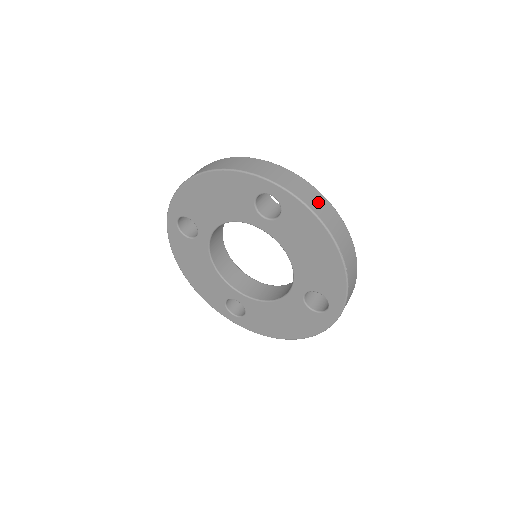
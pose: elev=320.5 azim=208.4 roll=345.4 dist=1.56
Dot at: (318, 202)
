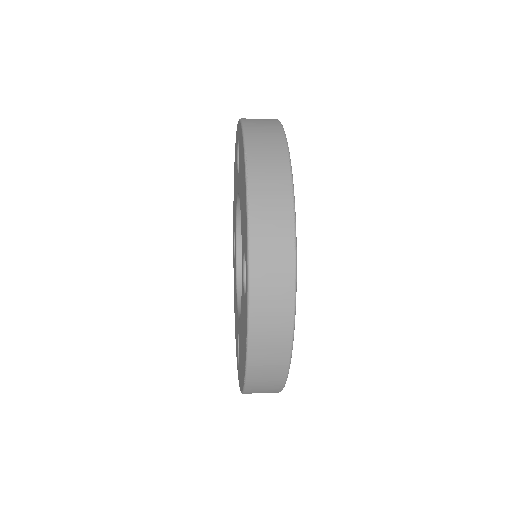
Dot at: (262, 122)
